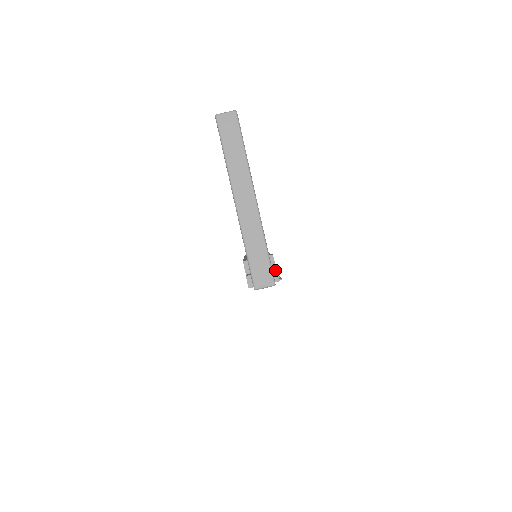
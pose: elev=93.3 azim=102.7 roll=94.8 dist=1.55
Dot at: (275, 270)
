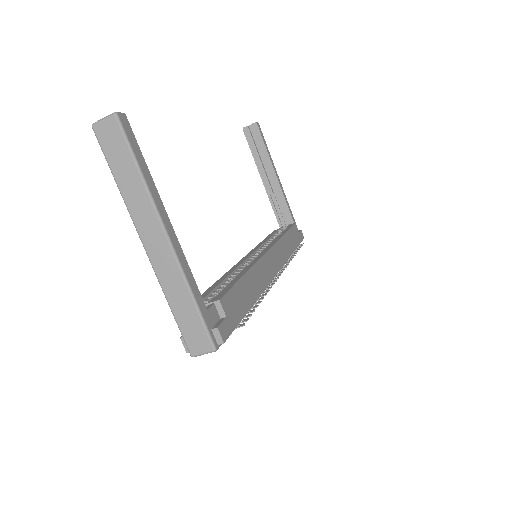
Dot at: (215, 329)
